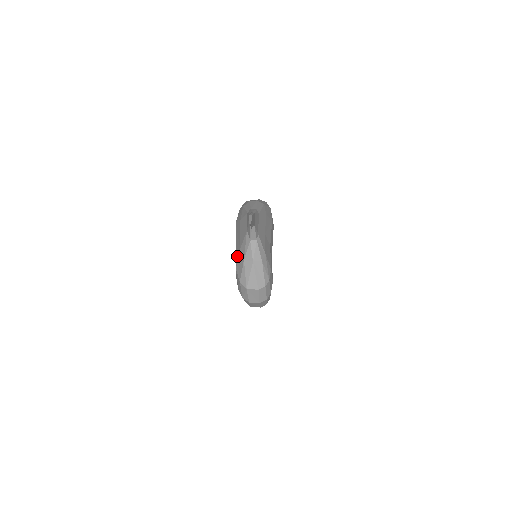
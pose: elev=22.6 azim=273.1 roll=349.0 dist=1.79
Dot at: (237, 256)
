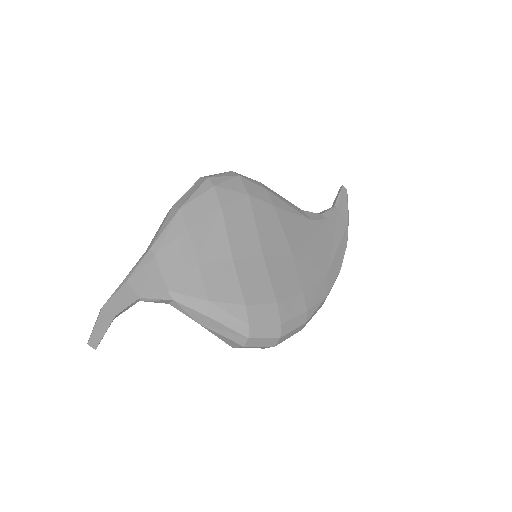
Dot at: occluded
